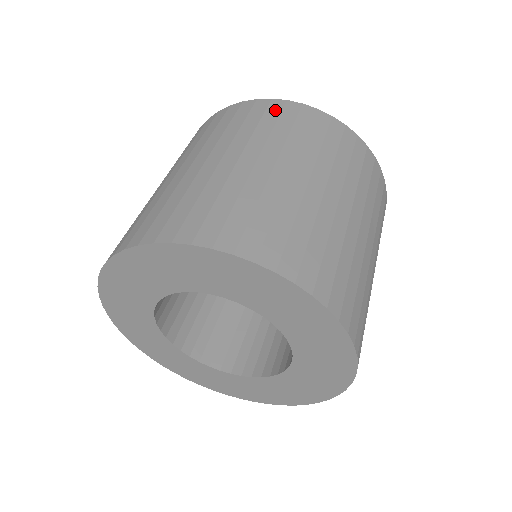
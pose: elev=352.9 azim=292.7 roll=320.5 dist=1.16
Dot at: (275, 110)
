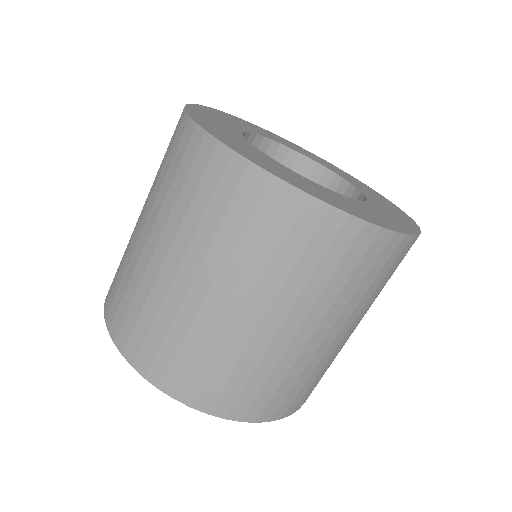
Dot at: (178, 138)
